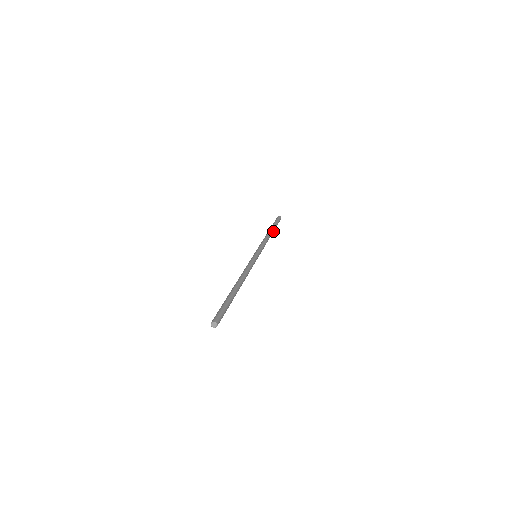
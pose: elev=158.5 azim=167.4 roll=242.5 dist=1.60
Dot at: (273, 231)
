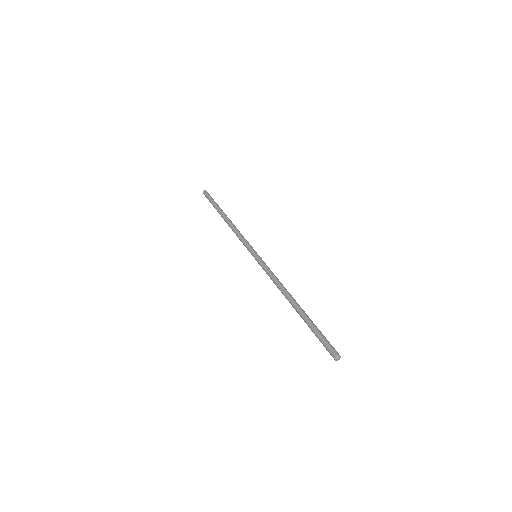
Dot at: occluded
